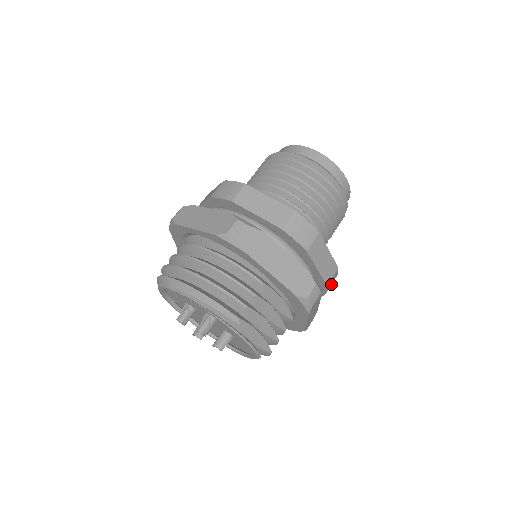
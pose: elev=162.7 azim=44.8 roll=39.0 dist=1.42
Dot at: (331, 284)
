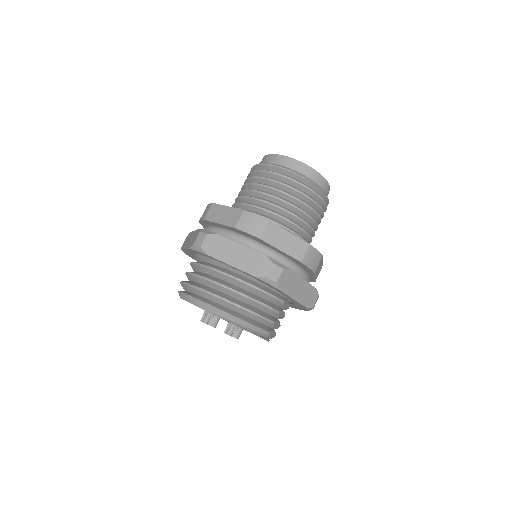
Dot at: occluded
